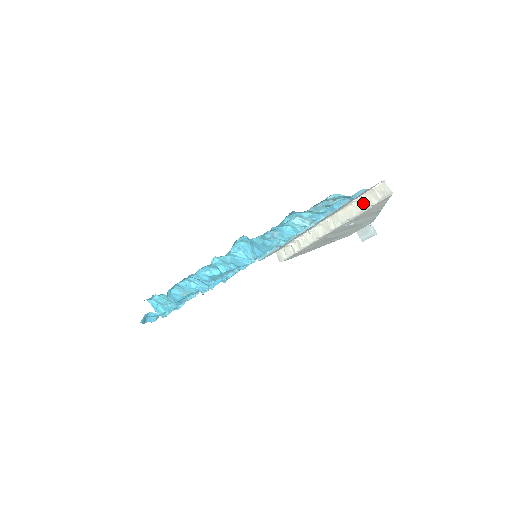
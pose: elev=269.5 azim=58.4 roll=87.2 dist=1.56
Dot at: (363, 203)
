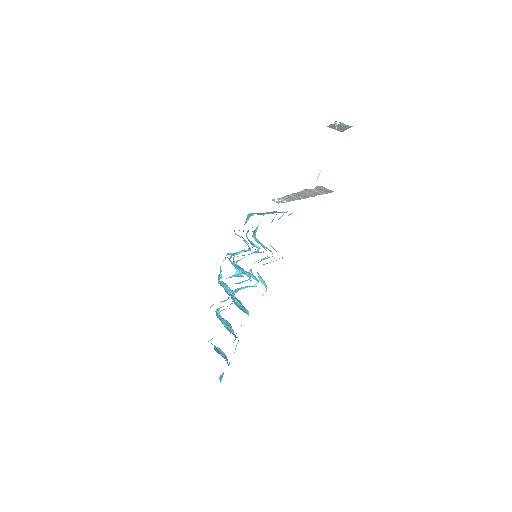
Dot at: (314, 192)
